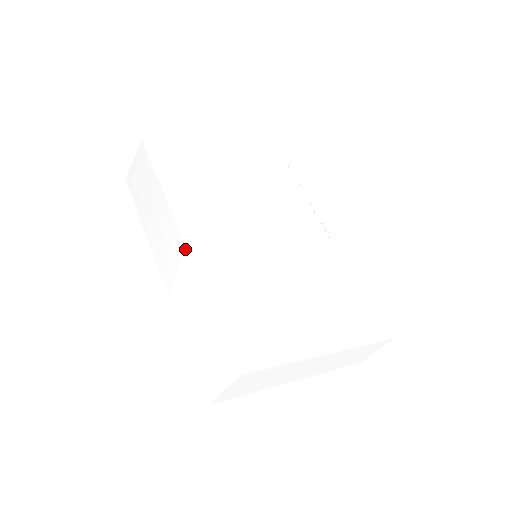
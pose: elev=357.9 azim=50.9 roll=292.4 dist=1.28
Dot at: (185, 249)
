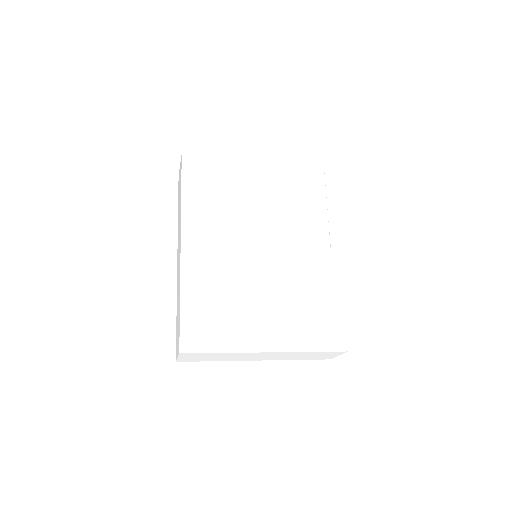
Dot at: (180, 251)
